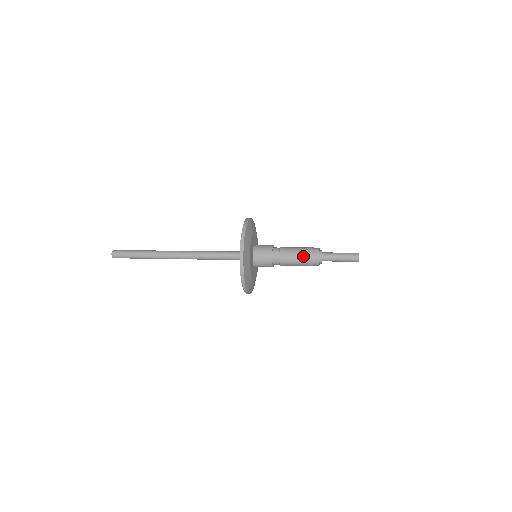
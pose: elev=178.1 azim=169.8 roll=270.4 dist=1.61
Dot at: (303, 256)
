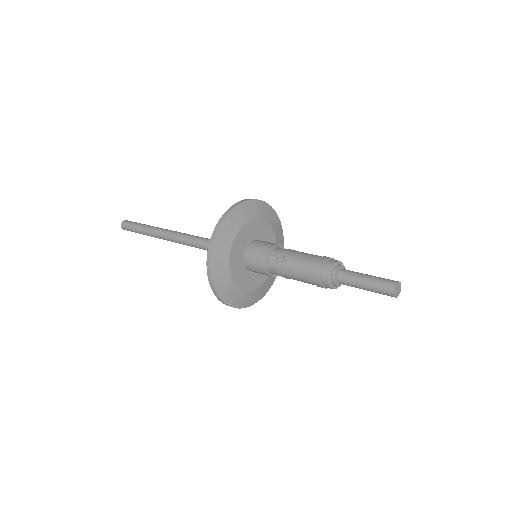
Dot at: (307, 272)
